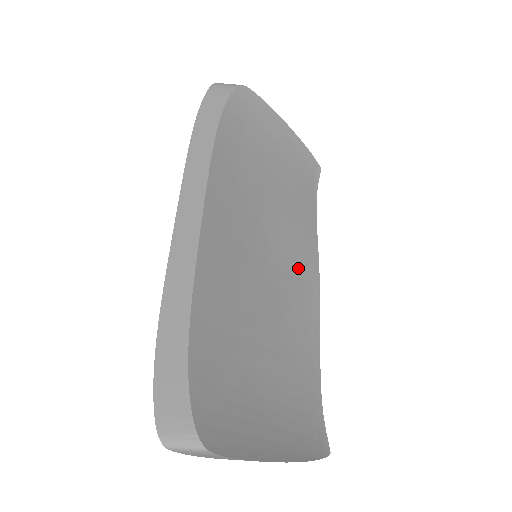
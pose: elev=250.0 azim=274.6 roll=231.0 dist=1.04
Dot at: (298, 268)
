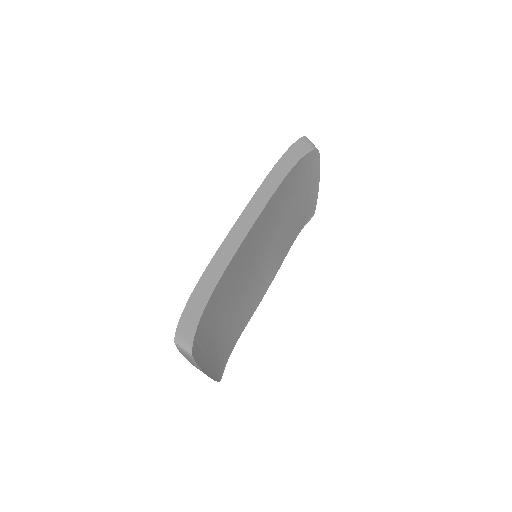
Dot at: (267, 272)
